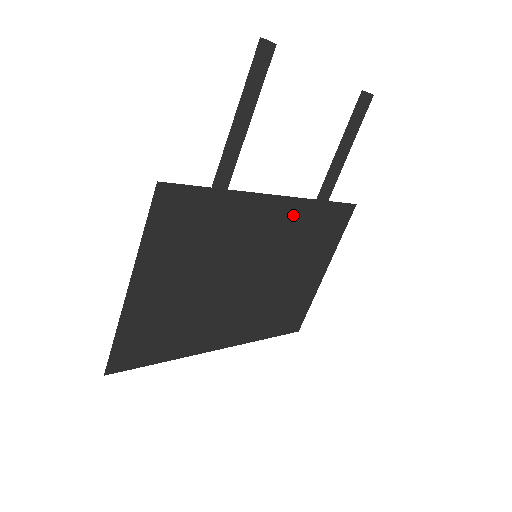
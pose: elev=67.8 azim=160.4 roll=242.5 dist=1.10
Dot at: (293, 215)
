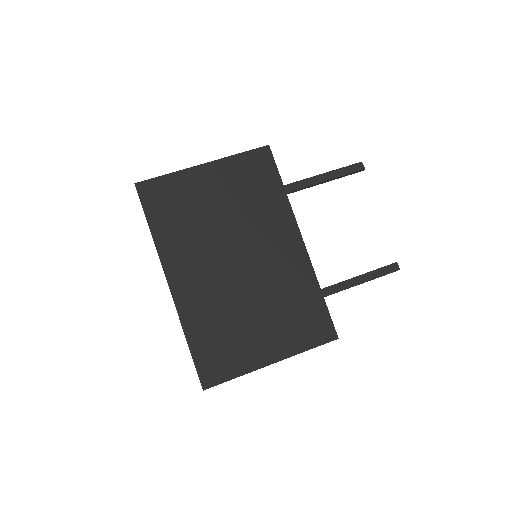
Dot at: (298, 267)
